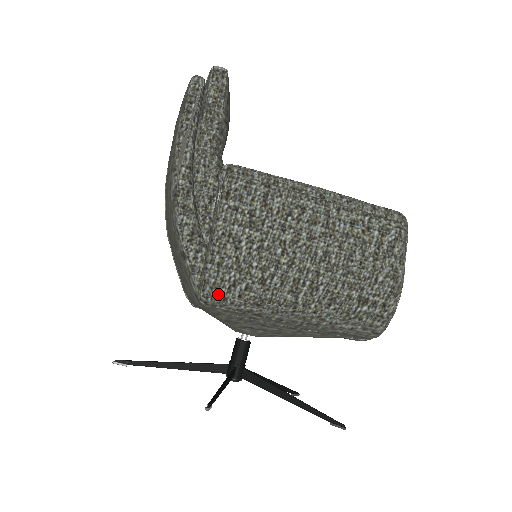
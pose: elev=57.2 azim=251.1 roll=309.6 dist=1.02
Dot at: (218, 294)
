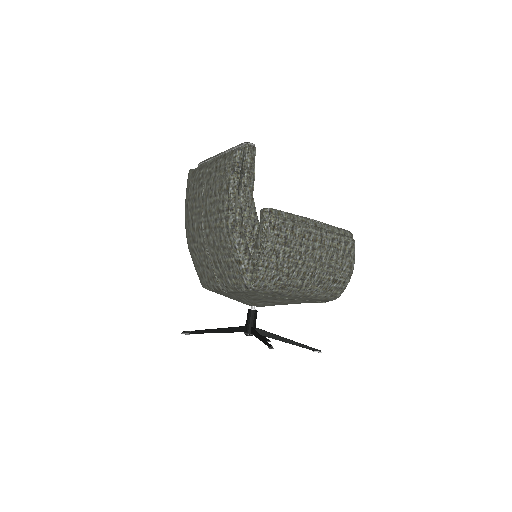
Dot at: (263, 284)
